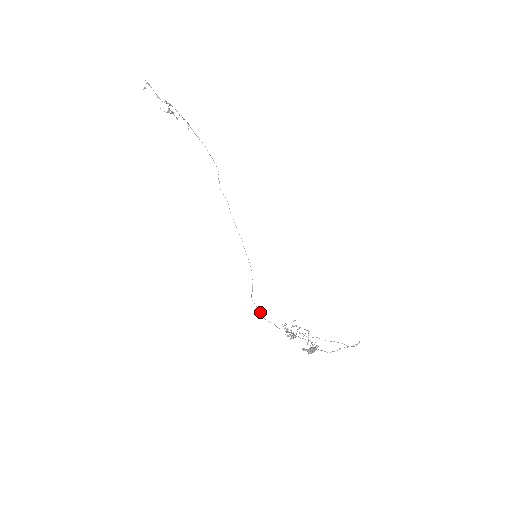
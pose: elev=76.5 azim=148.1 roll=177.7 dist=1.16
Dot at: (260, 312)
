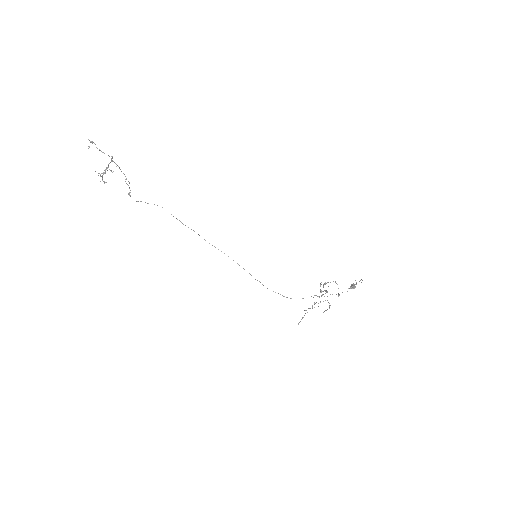
Dot at: (286, 297)
